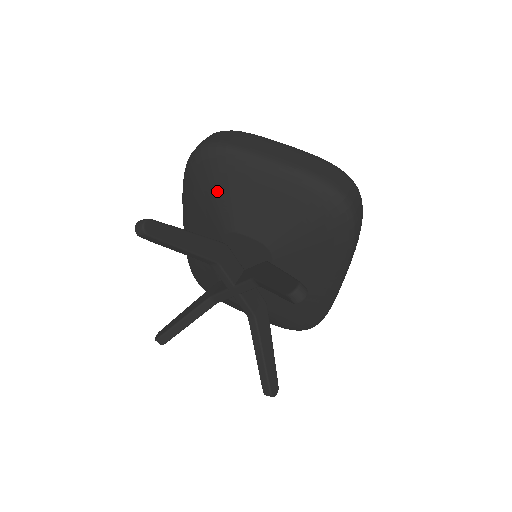
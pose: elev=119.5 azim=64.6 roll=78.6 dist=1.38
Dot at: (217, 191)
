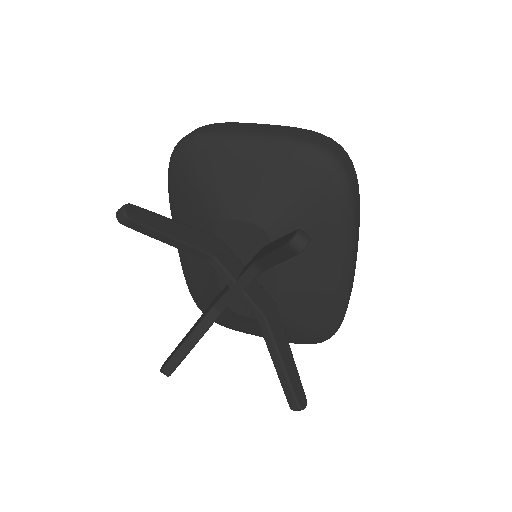
Dot at: (202, 181)
